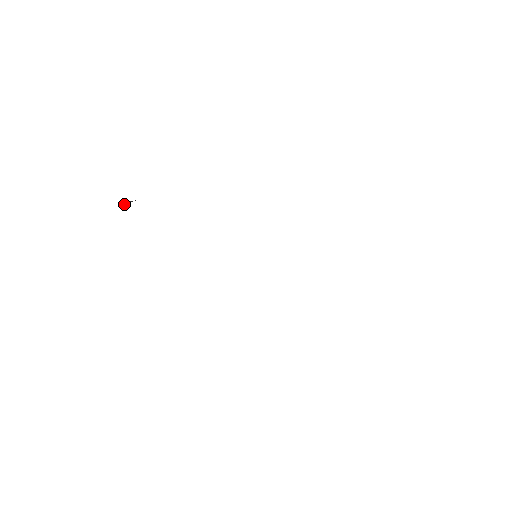
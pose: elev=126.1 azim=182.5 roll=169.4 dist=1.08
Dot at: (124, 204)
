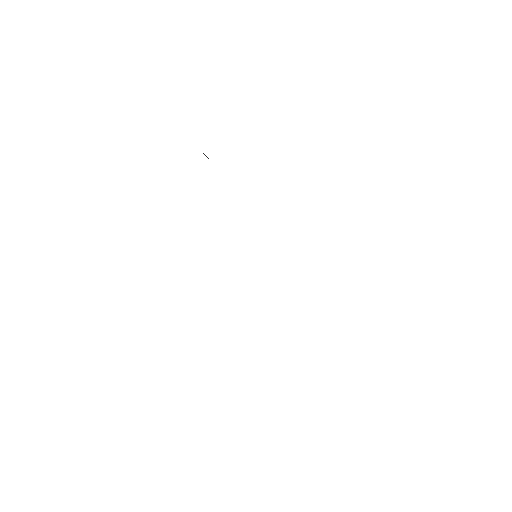
Dot at: occluded
